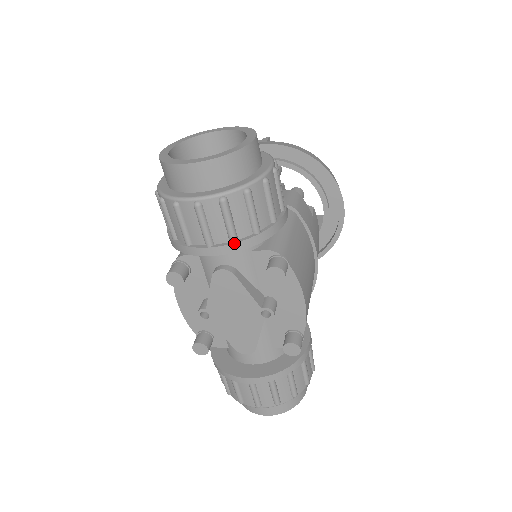
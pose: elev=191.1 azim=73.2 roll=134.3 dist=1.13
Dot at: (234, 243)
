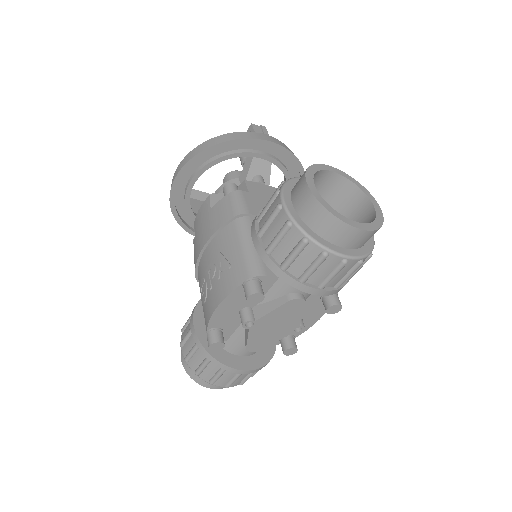
Dot at: (338, 289)
